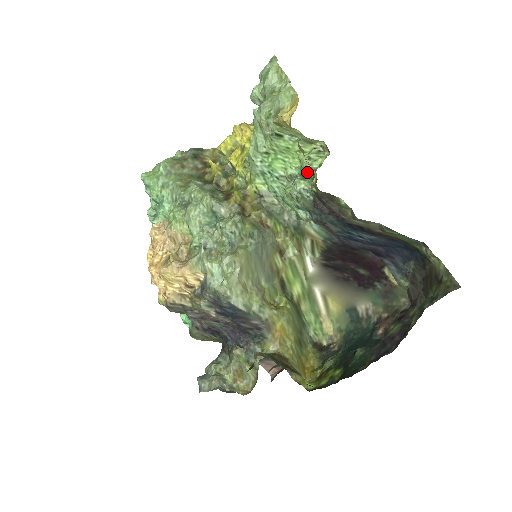
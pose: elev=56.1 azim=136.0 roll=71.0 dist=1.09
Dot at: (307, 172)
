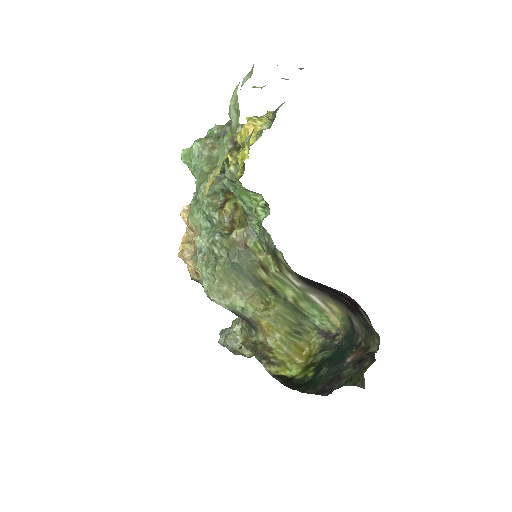
Dot at: occluded
